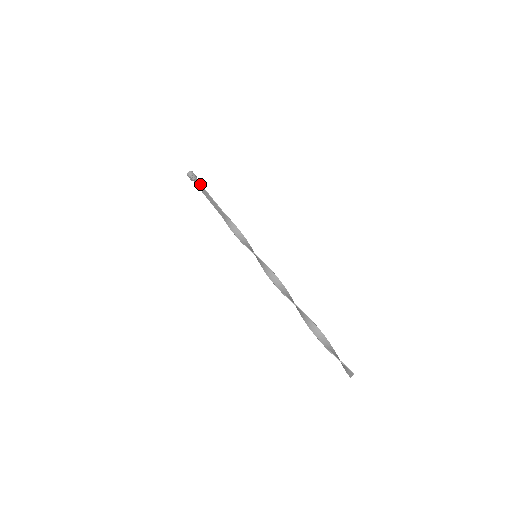
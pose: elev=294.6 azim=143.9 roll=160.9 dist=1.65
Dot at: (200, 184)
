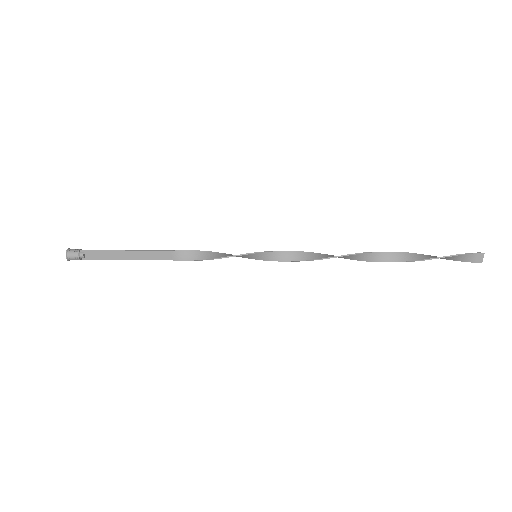
Dot at: (98, 250)
